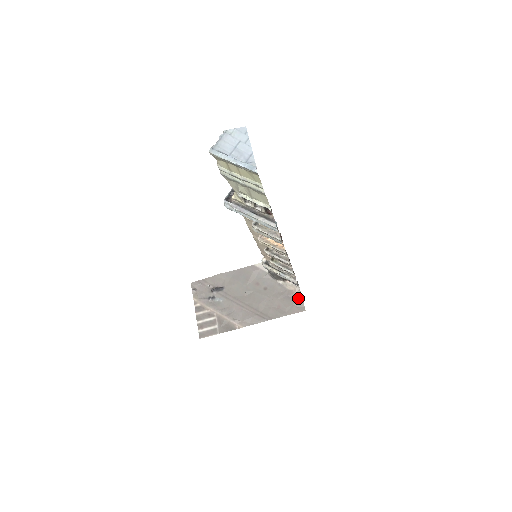
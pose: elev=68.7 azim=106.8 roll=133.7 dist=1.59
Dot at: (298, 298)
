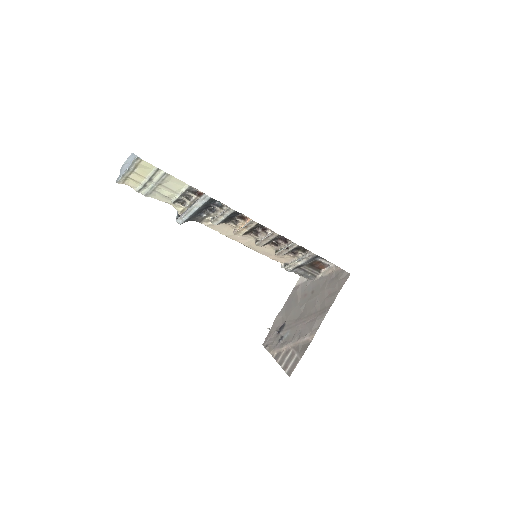
Dot at: (339, 272)
